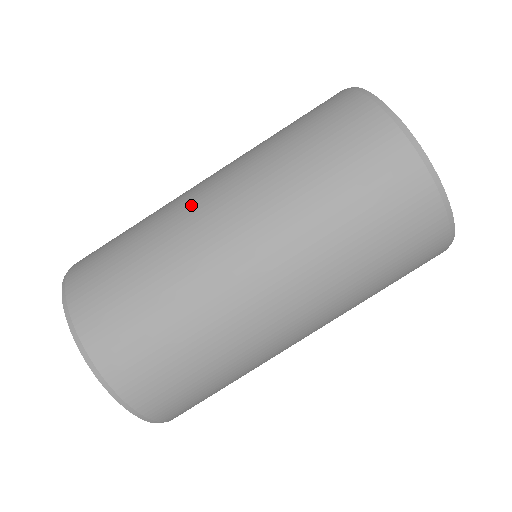
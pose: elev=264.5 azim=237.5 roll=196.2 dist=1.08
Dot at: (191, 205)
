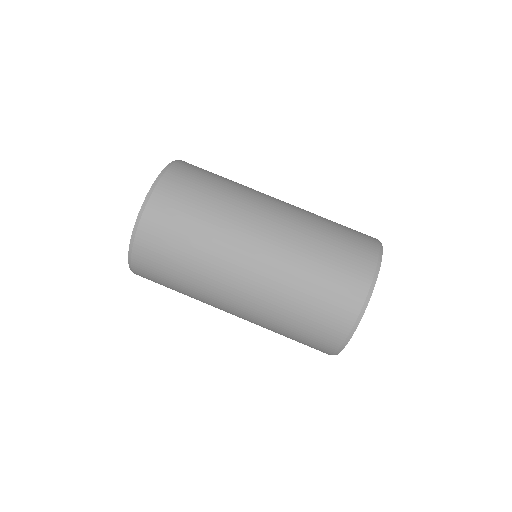
Dot at: (256, 210)
